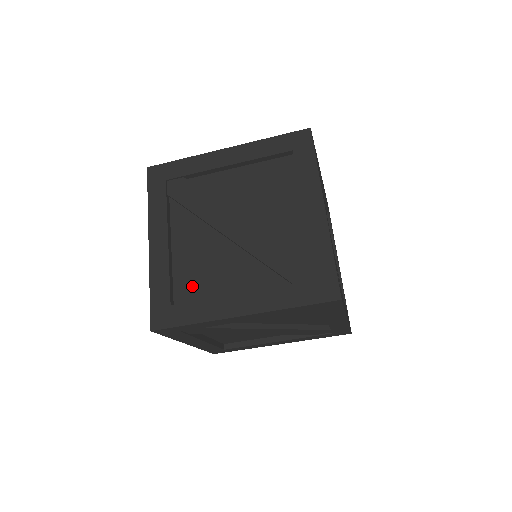
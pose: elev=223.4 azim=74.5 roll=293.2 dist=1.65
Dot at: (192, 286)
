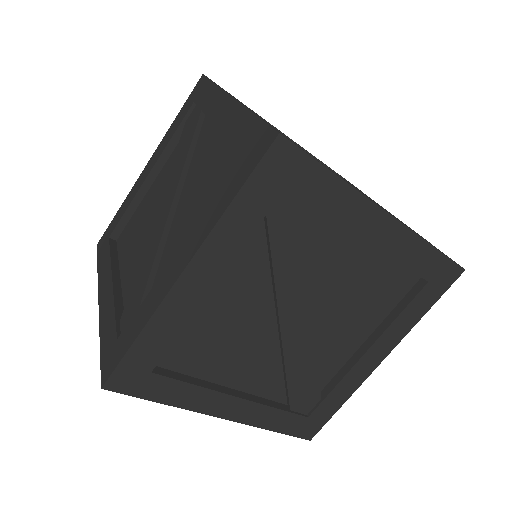
Dot at: (192, 353)
